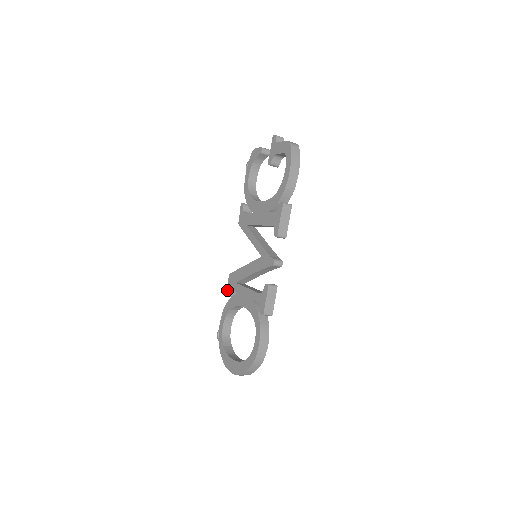
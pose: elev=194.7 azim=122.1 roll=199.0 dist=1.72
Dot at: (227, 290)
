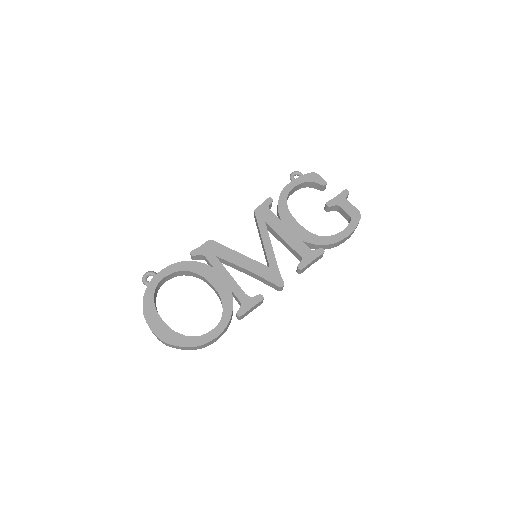
Dot at: (197, 250)
